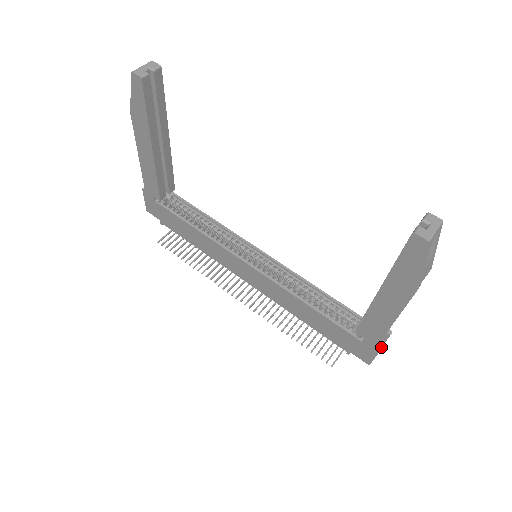
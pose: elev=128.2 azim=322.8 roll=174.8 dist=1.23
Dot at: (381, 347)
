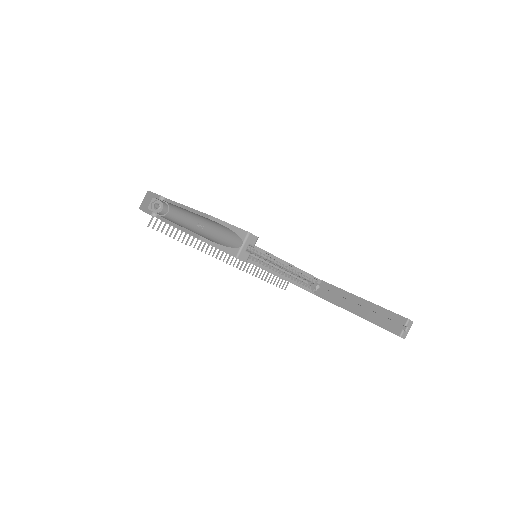
Dot at: occluded
